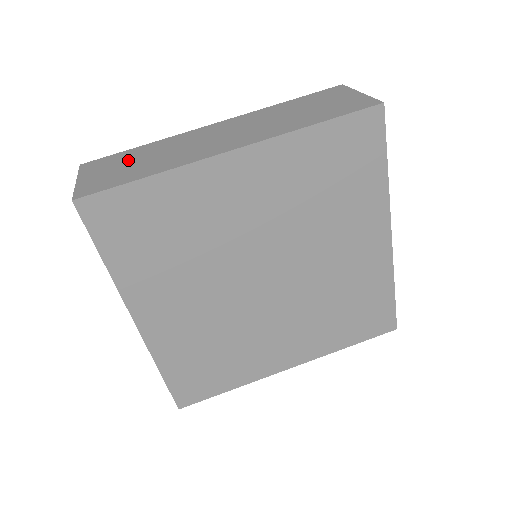
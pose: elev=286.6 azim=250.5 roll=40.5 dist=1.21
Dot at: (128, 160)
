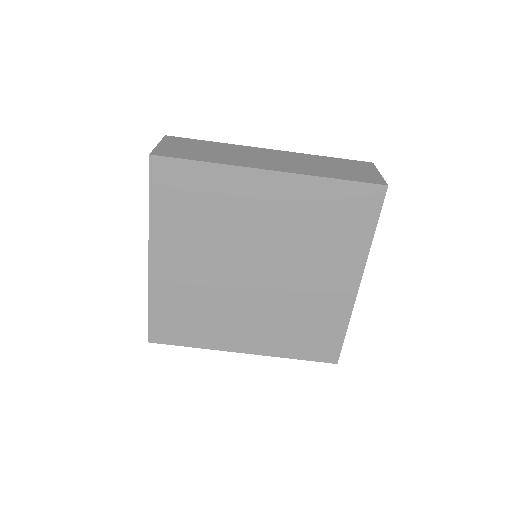
Dot at: (198, 146)
